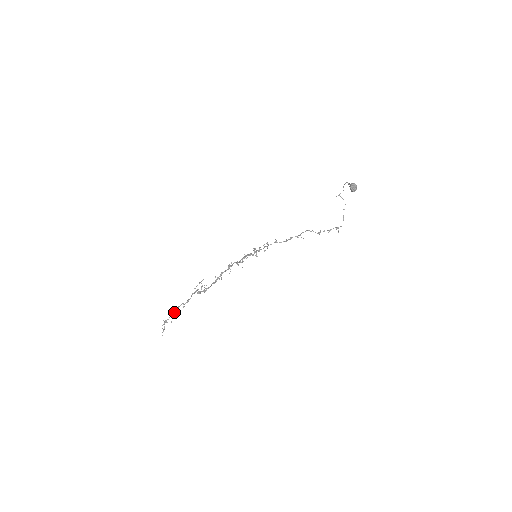
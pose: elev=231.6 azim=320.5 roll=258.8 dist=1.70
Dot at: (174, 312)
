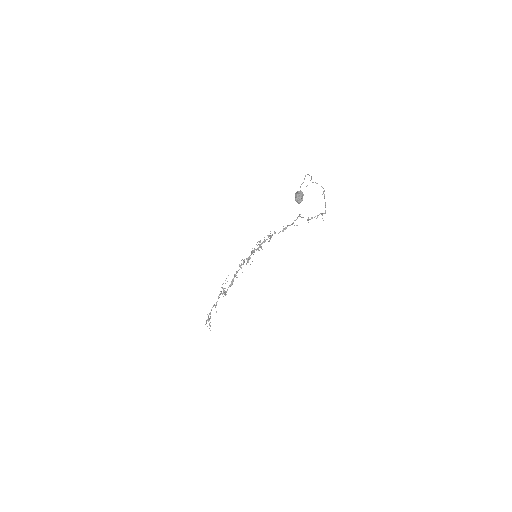
Dot at: (210, 313)
